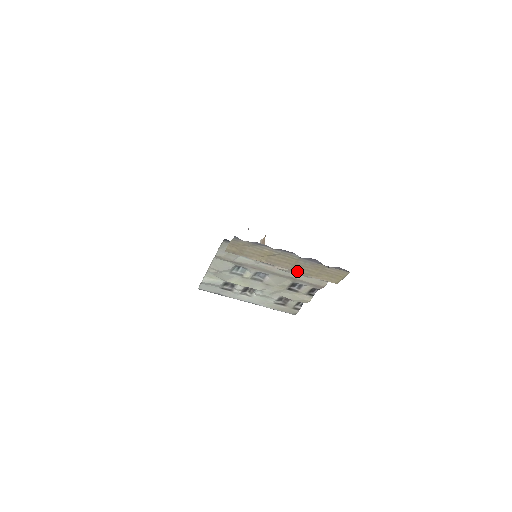
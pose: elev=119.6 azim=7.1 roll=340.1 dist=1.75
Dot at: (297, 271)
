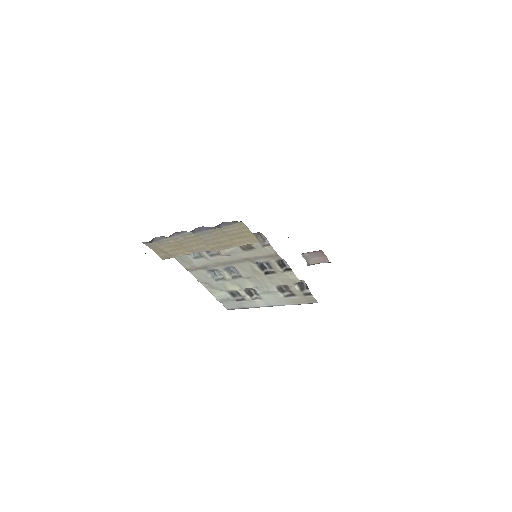
Dot at: (216, 248)
